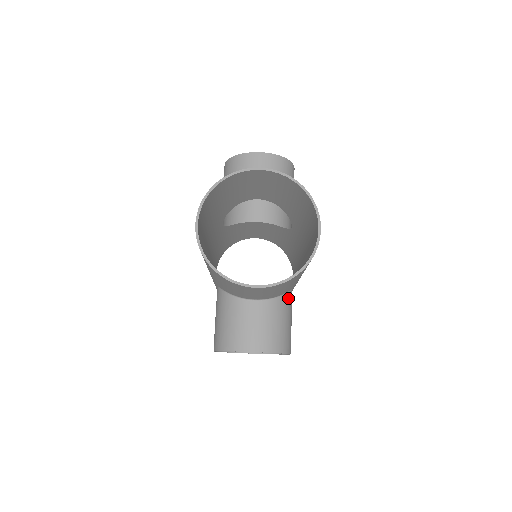
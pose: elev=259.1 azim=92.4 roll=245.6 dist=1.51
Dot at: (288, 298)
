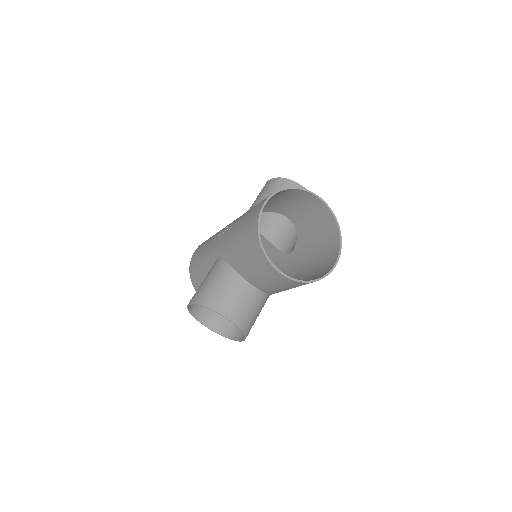
Dot at: occluded
